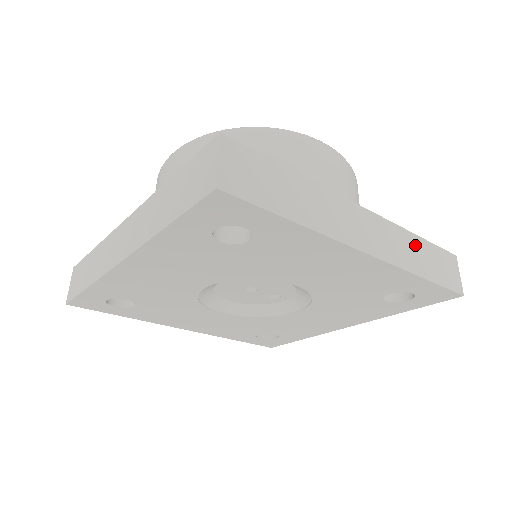
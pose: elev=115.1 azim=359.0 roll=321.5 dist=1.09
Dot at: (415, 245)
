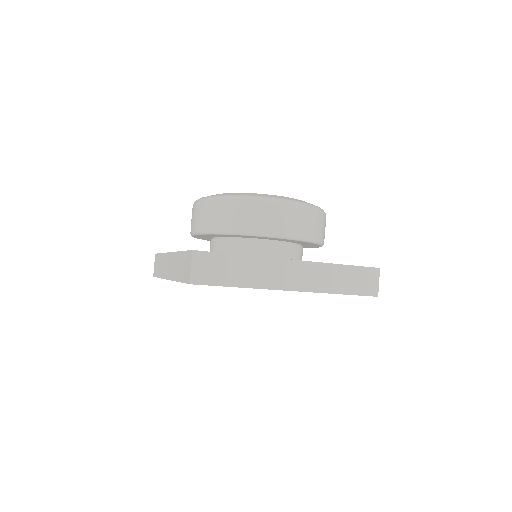
Dot at: (337, 272)
